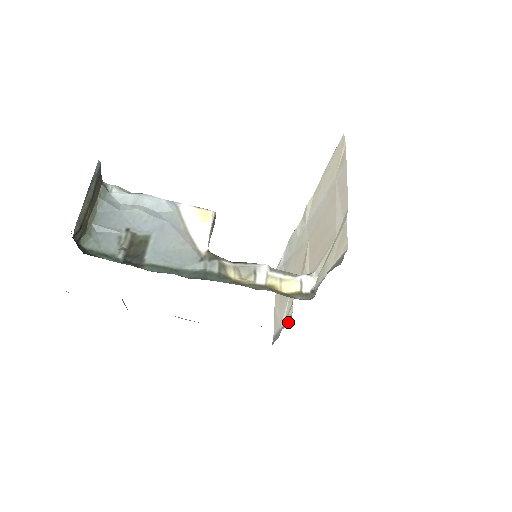
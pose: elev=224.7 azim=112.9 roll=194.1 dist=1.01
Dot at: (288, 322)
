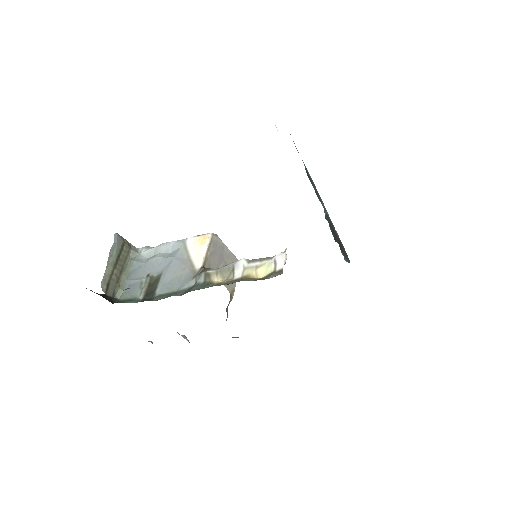
Dot at: occluded
